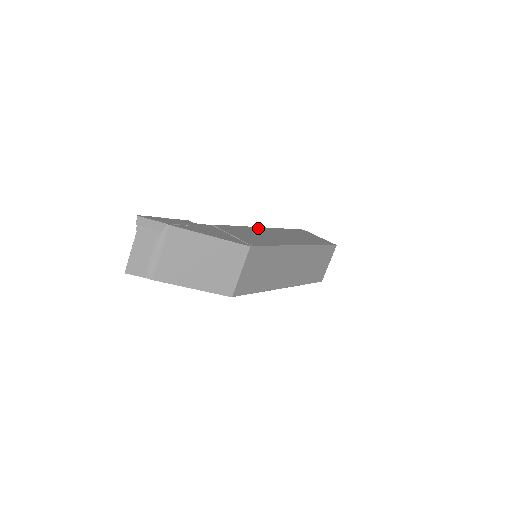
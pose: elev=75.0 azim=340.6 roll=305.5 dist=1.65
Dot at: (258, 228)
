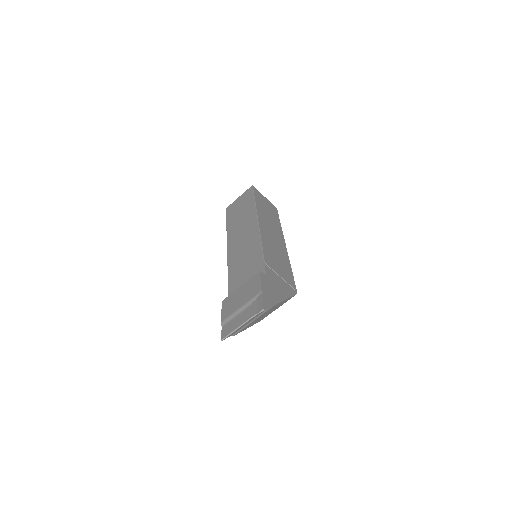
Dot at: (262, 228)
